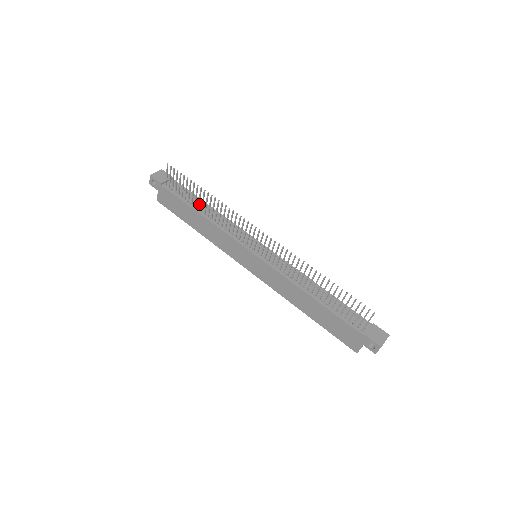
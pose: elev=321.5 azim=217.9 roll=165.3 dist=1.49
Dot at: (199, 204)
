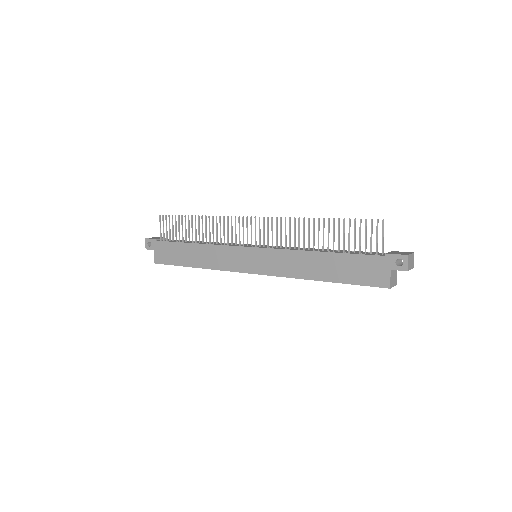
Dot at: occluded
